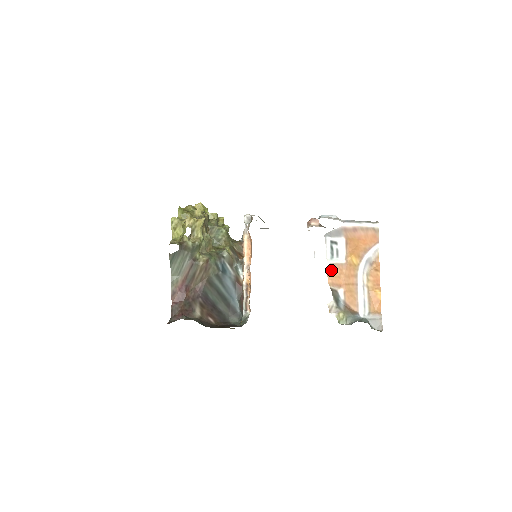
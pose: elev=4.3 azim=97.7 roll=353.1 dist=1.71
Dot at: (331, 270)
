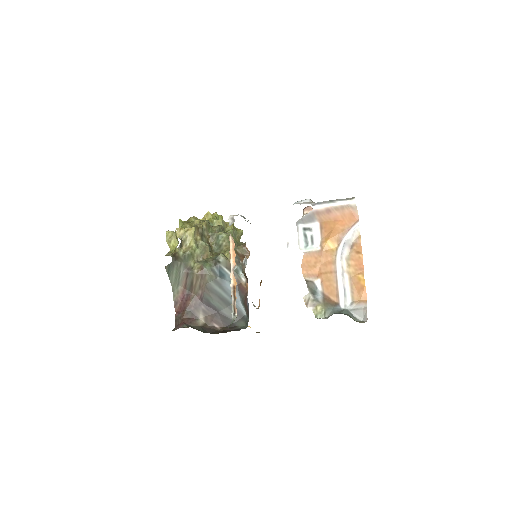
Dot at: (305, 260)
